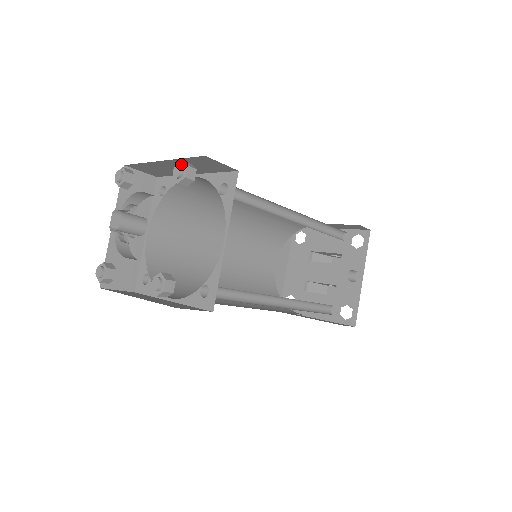
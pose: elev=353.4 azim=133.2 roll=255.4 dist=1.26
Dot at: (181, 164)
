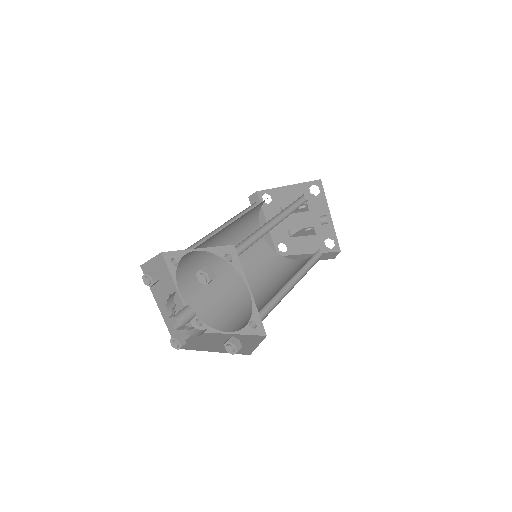
Dot at: (201, 273)
